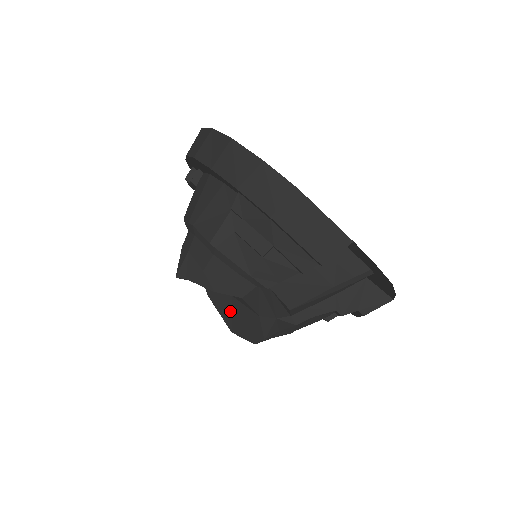
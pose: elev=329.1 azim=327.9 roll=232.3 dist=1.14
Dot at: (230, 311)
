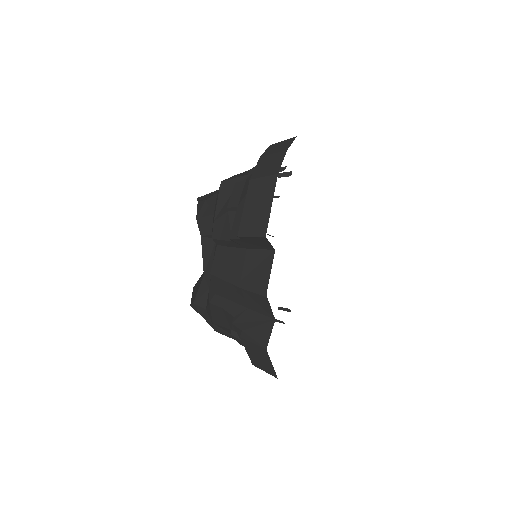
Dot at: occluded
